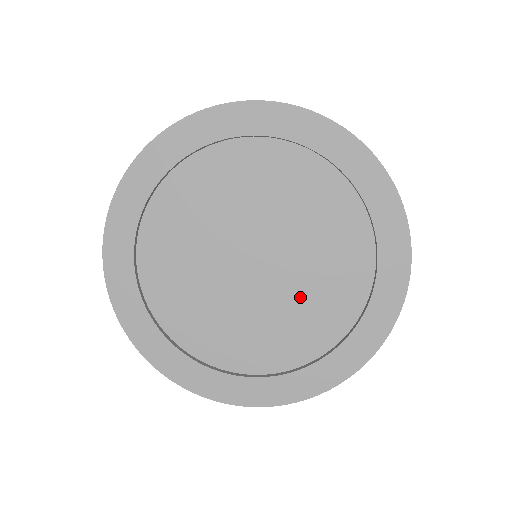
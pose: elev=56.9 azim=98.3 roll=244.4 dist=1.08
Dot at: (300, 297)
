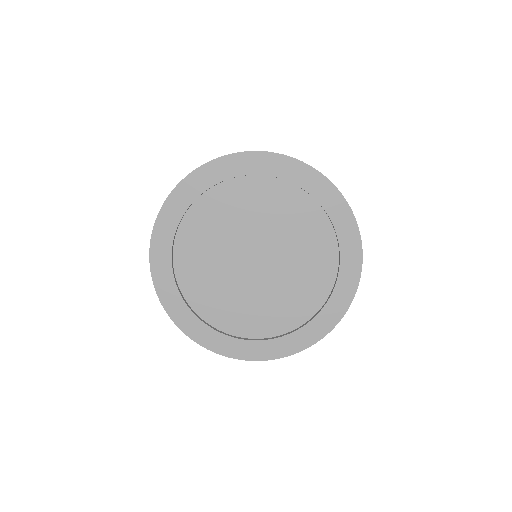
Dot at: (286, 286)
